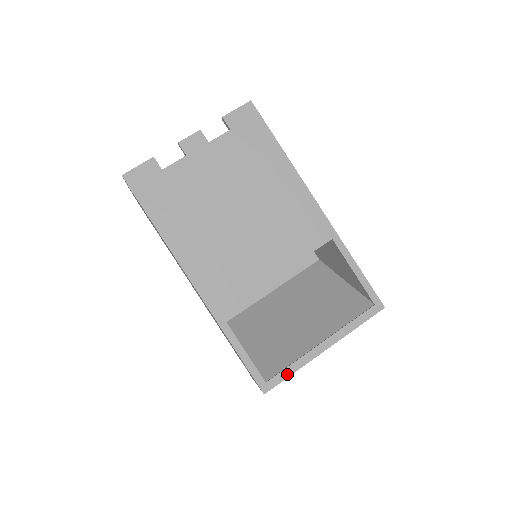
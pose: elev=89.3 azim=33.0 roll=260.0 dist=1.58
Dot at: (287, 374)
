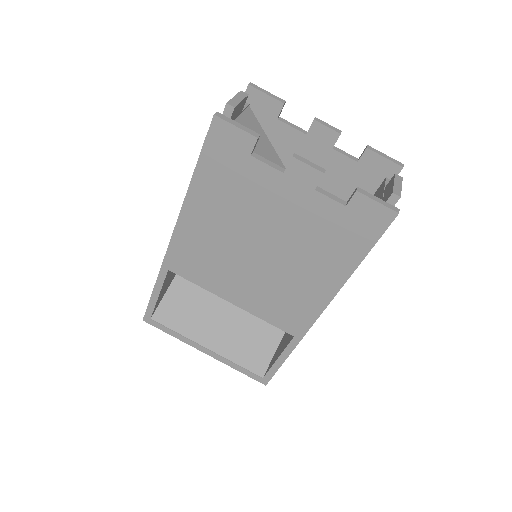
Dot at: (167, 331)
